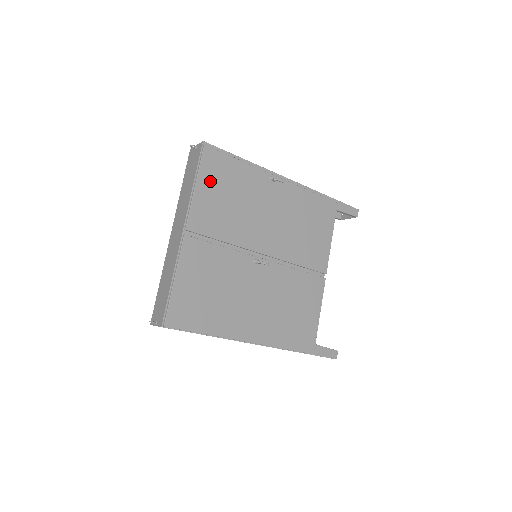
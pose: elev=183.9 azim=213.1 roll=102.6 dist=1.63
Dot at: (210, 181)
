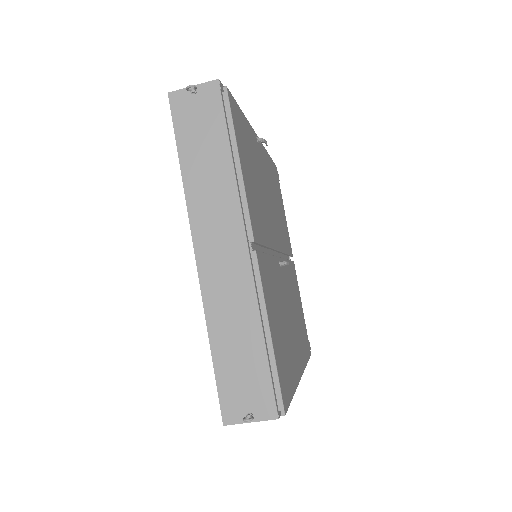
Dot at: (242, 151)
